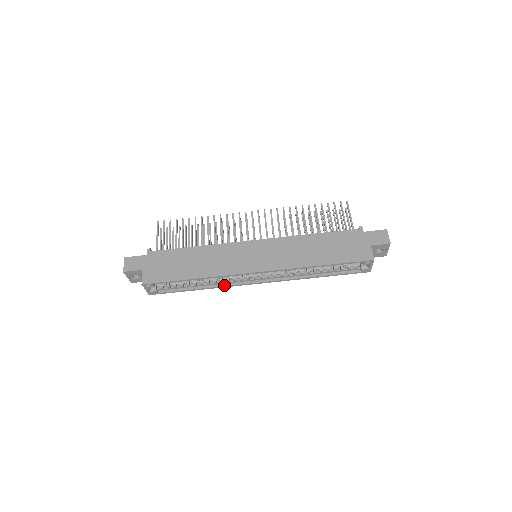
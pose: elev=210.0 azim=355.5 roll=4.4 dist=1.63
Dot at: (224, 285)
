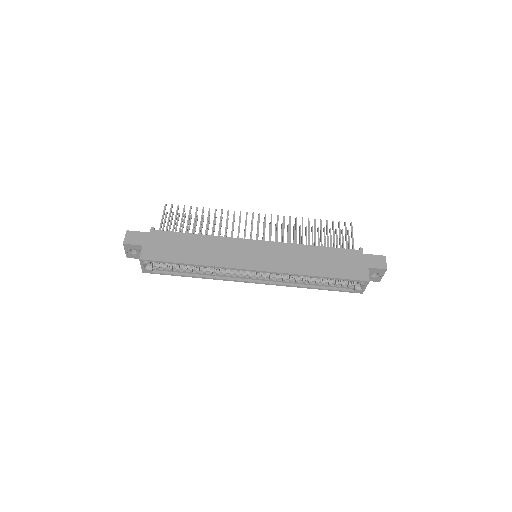
Dot at: (219, 278)
